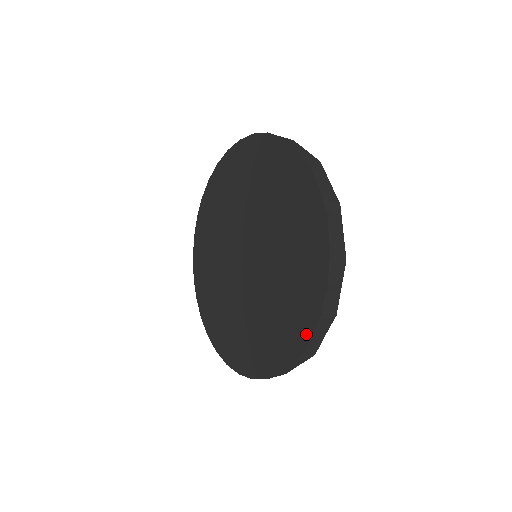
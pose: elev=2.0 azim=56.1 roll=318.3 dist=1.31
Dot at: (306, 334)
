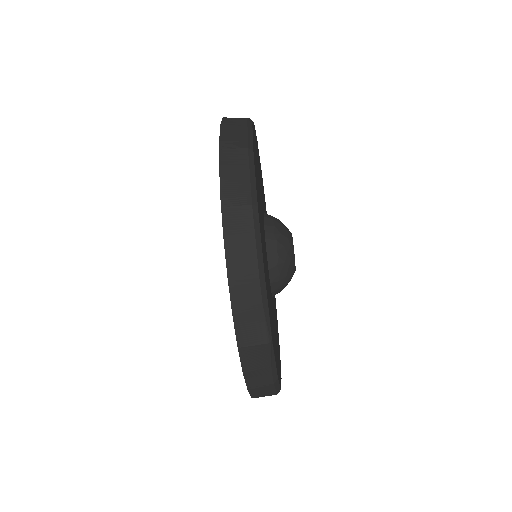
Dot at: (232, 310)
